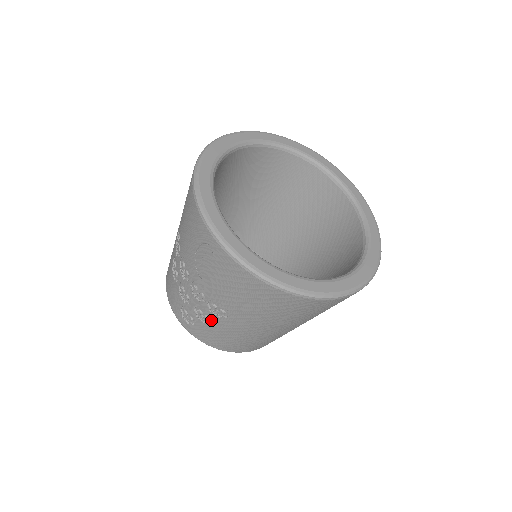
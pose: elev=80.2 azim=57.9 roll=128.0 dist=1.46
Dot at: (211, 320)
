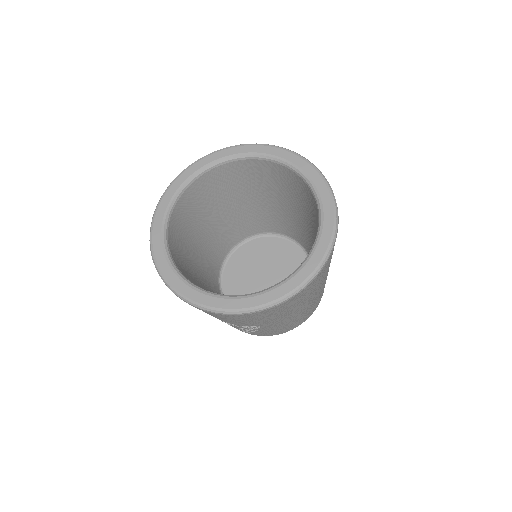
Dot at: occluded
